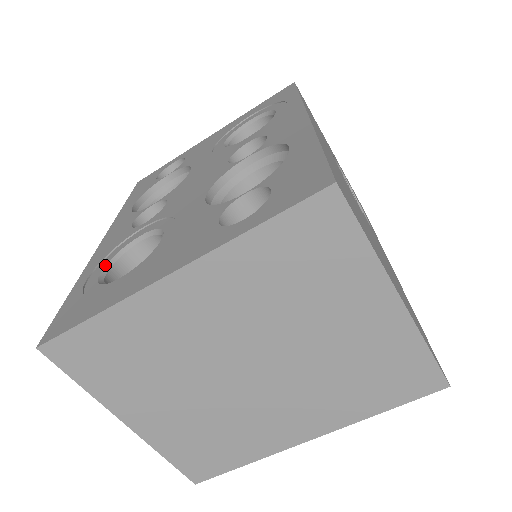
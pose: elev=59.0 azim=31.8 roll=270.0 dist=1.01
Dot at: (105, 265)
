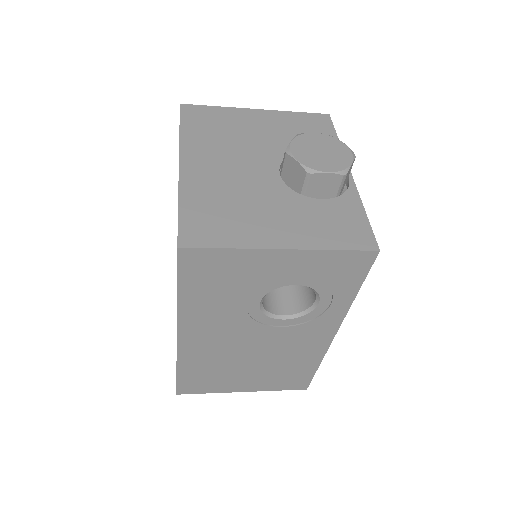
Dot at: occluded
